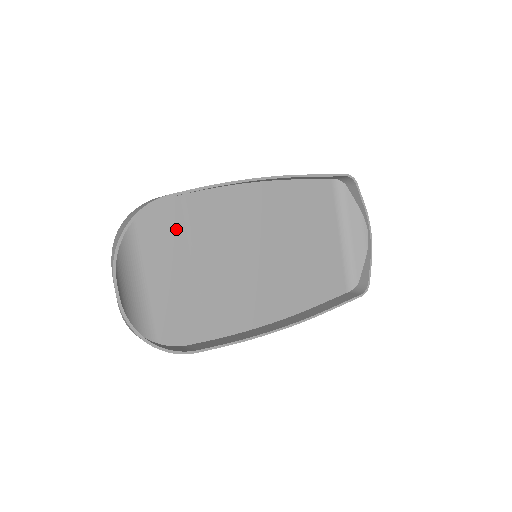
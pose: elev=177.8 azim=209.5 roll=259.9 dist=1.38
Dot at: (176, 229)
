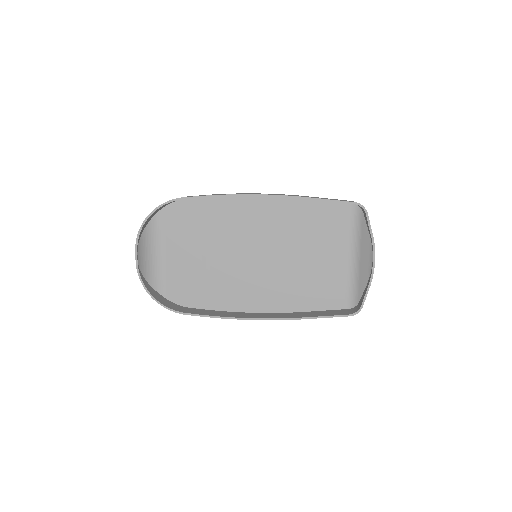
Dot at: (194, 222)
